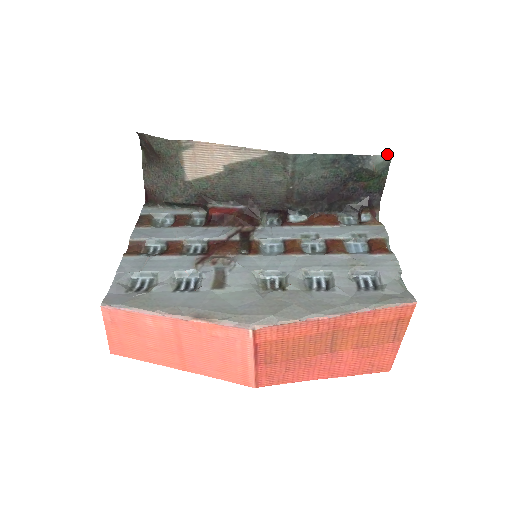
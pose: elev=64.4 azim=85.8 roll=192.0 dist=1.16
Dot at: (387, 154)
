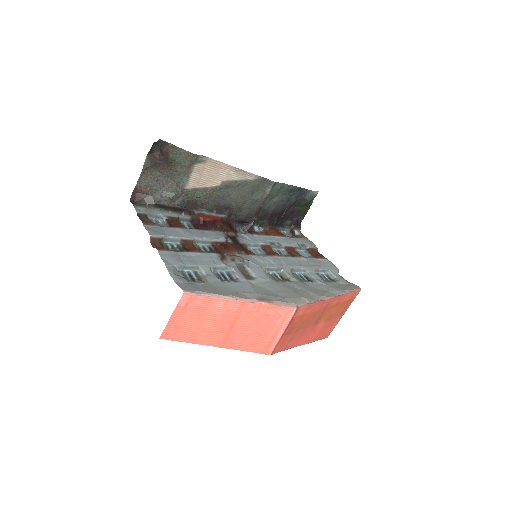
Dot at: (317, 191)
